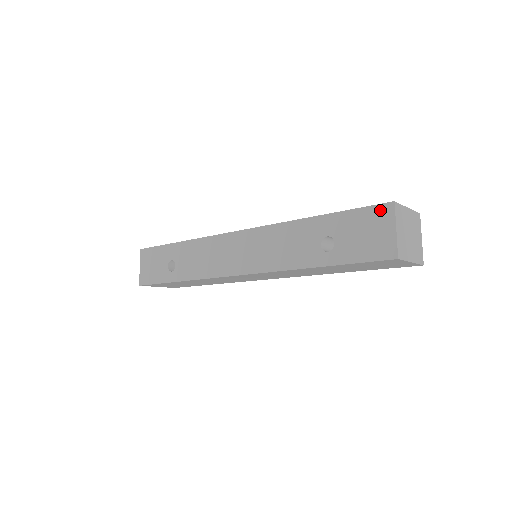
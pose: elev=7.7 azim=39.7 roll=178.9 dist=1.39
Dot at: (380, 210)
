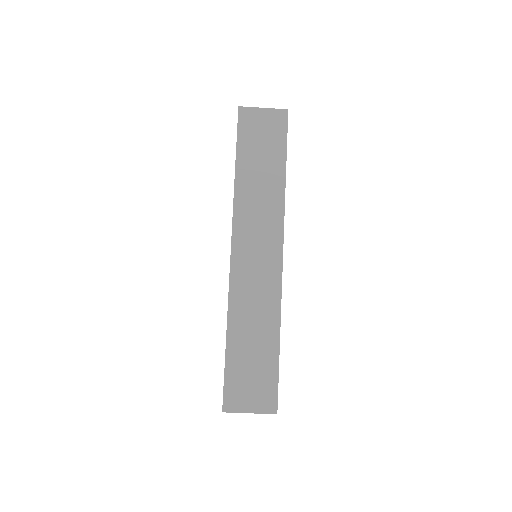
Dot at: occluded
